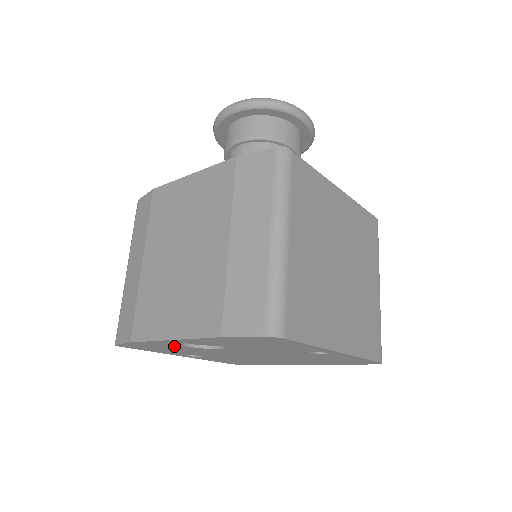
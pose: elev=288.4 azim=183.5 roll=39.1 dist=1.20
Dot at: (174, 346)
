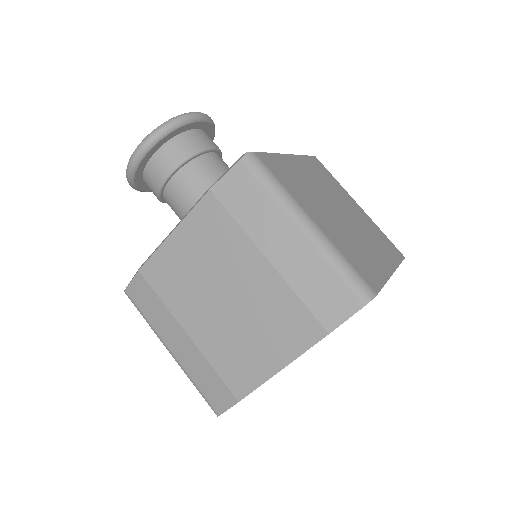
Dot at: occluded
